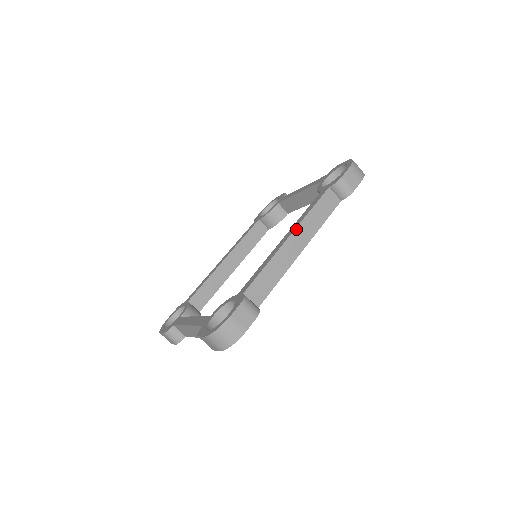
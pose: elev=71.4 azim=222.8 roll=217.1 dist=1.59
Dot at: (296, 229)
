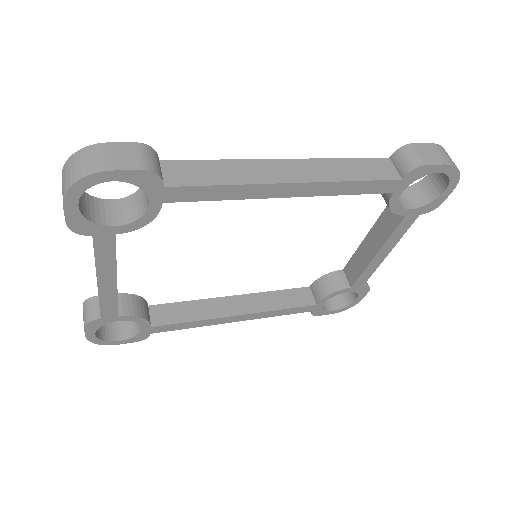
Dot at: (303, 160)
